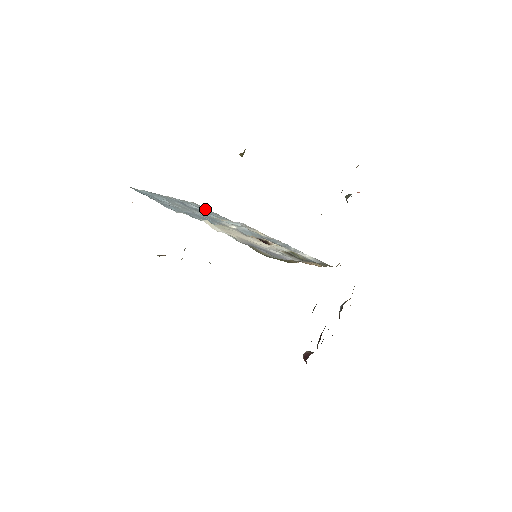
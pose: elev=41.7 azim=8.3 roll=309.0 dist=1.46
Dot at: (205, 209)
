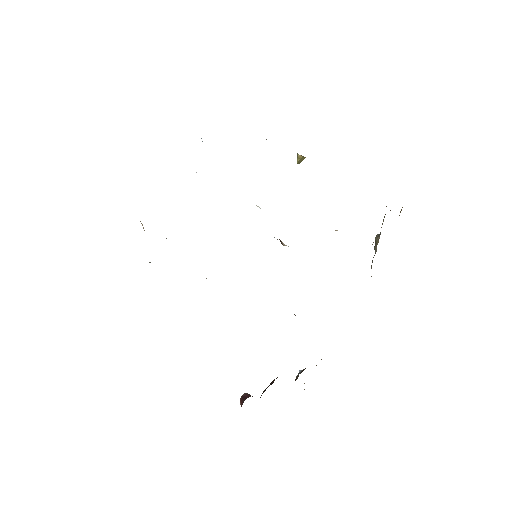
Dot at: occluded
